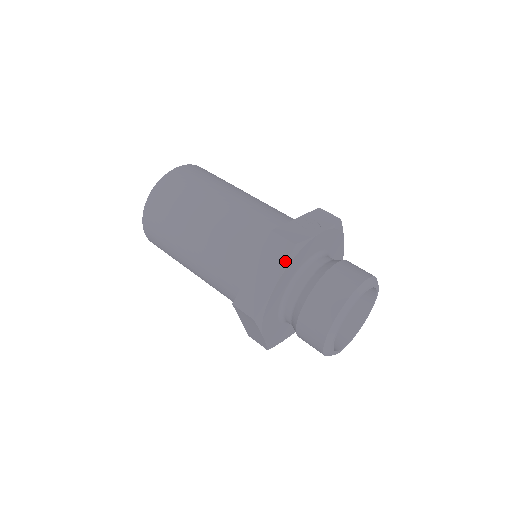
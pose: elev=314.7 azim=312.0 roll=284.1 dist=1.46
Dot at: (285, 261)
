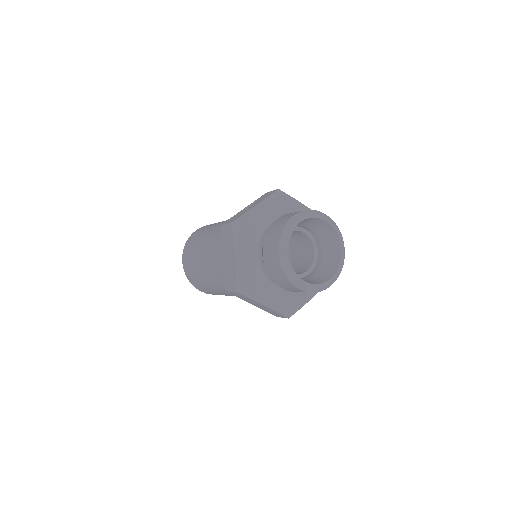
Dot at: (232, 238)
